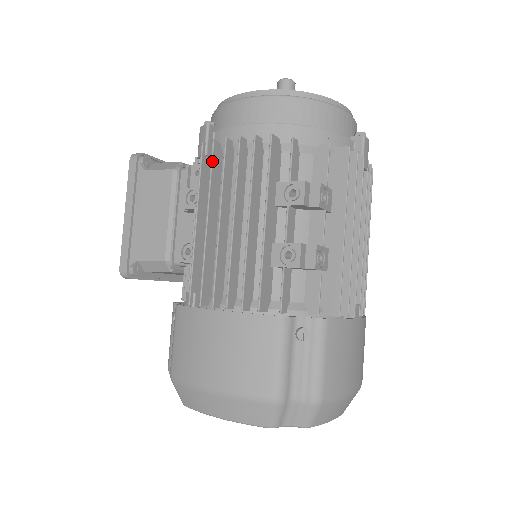
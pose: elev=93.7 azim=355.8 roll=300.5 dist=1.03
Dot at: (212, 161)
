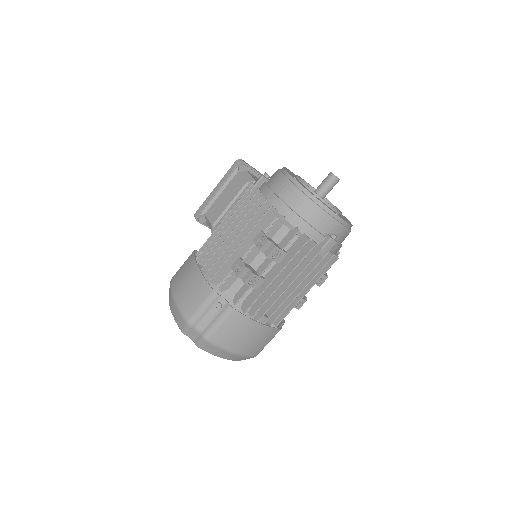
Dot at: (247, 197)
